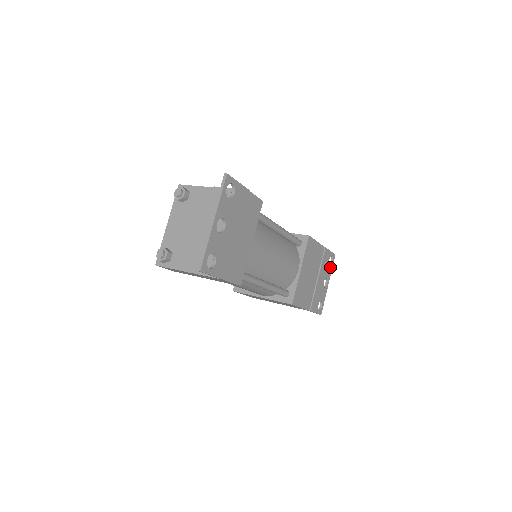
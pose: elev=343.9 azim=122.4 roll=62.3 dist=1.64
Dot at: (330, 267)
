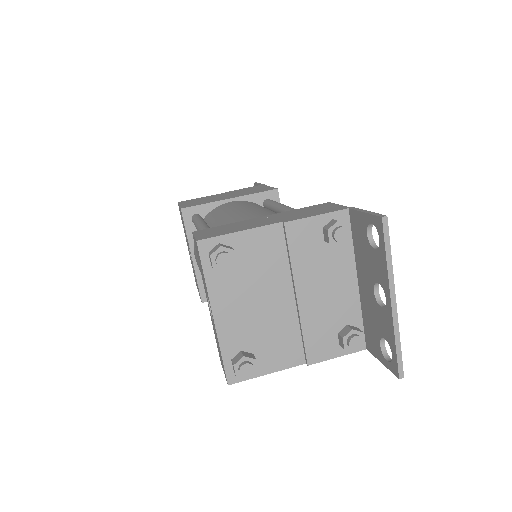
Dot at: occluded
